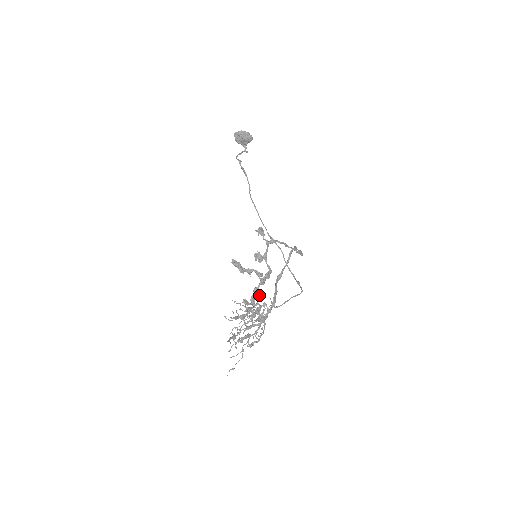
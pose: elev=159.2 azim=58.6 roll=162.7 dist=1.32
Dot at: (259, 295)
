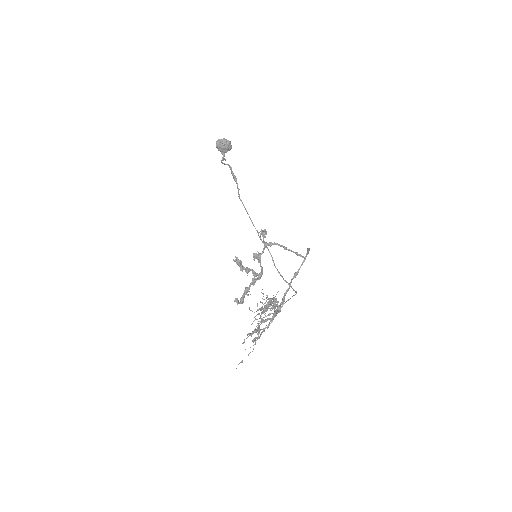
Dot at: (248, 295)
